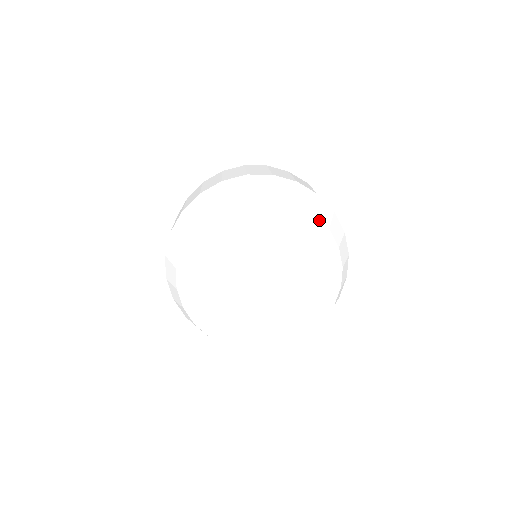
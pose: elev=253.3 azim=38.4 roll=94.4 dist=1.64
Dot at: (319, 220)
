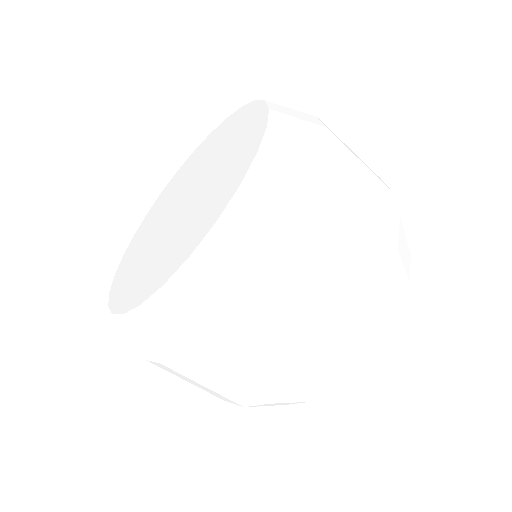
Dot at: (232, 115)
